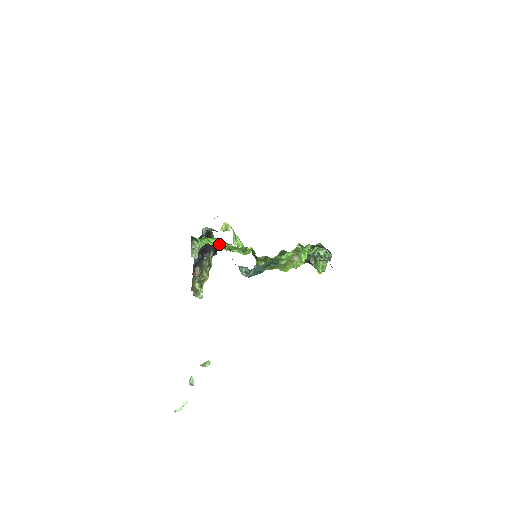
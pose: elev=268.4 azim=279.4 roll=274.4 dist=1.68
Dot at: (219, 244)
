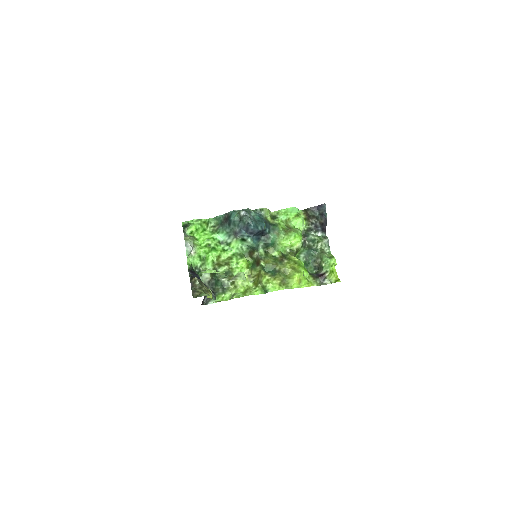
Dot at: (213, 245)
